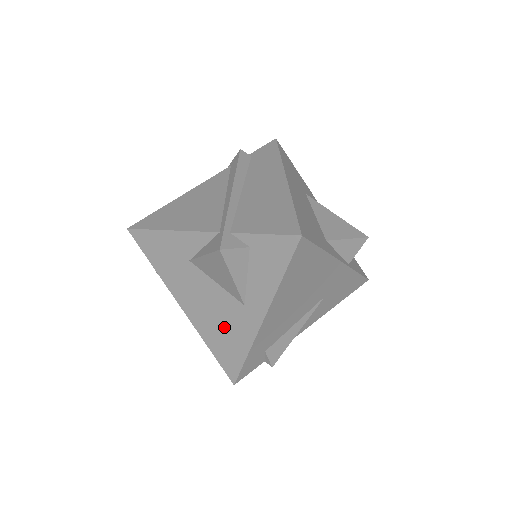
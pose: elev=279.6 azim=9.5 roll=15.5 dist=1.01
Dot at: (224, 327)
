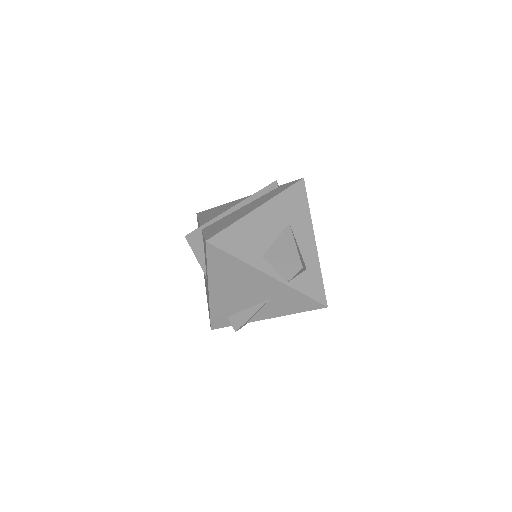
Dot at: occluded
